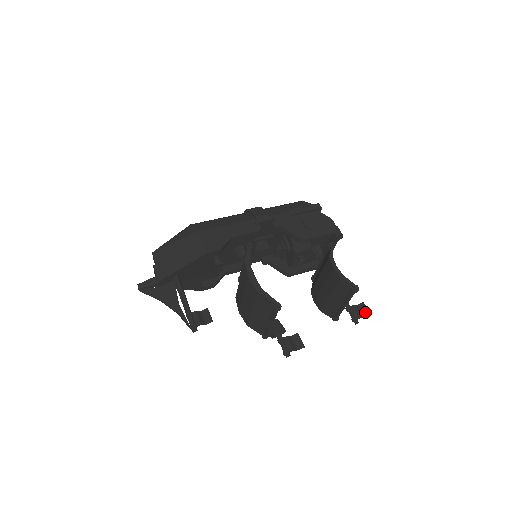
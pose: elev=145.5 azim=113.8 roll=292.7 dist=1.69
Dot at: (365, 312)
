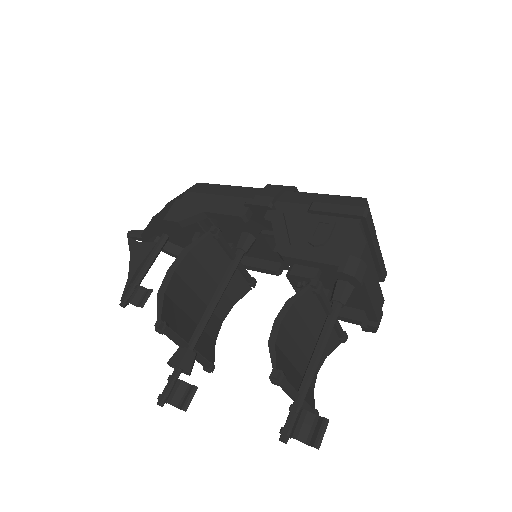
Dot at: (314, 436)
